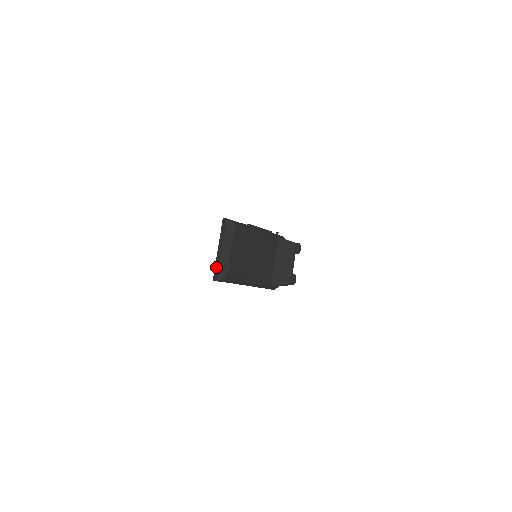
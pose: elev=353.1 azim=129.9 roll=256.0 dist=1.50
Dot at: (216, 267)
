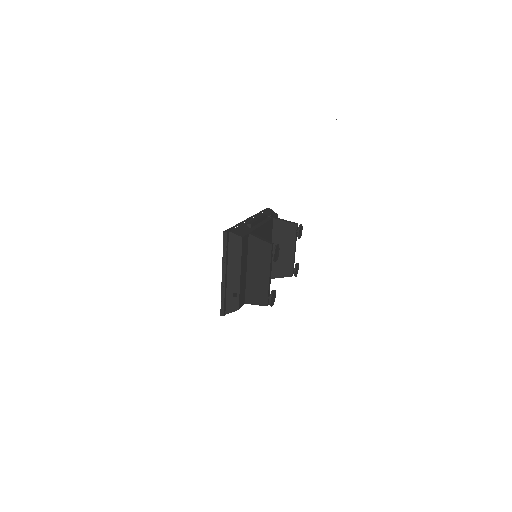
Dot at: (223, 299)
